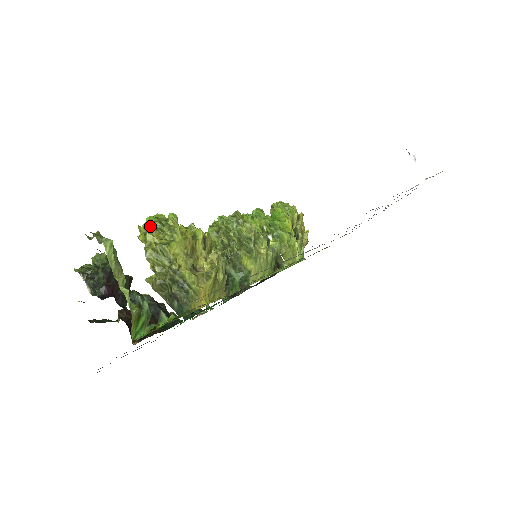
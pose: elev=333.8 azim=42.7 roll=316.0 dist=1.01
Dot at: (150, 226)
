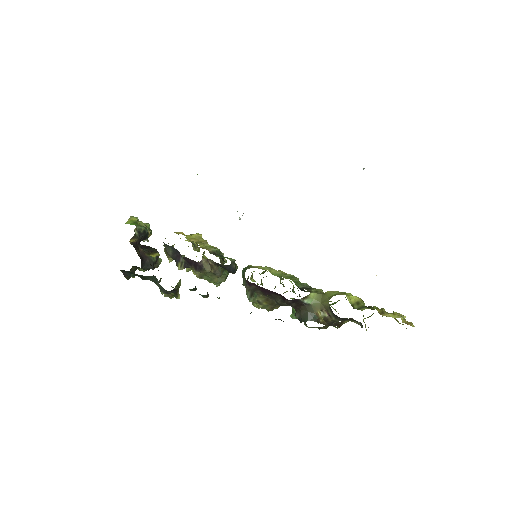
Dot at: occluded
